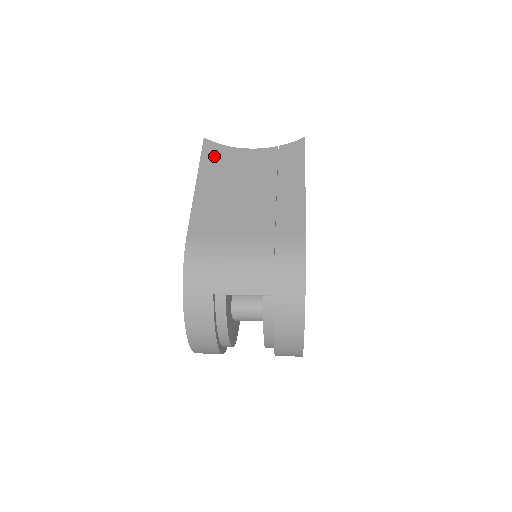
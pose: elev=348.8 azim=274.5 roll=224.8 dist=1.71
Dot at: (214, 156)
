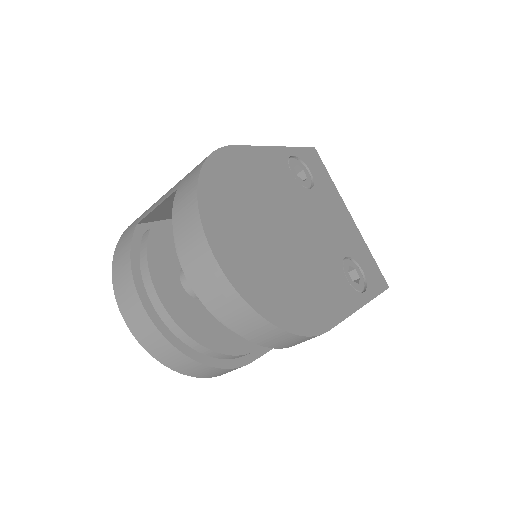
Dot at: occluded
